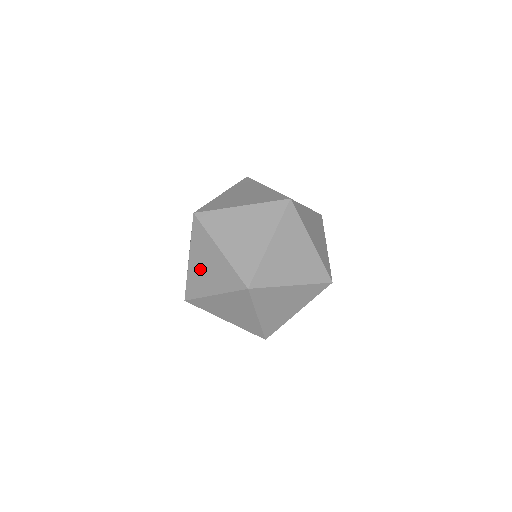
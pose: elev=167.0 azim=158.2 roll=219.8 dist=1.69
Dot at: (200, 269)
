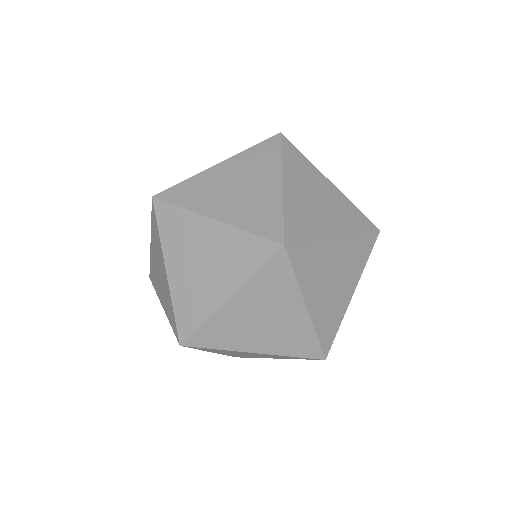
Dot at: (224, 182)
